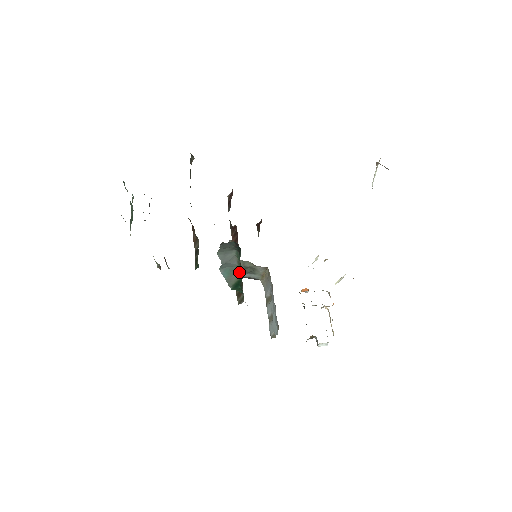
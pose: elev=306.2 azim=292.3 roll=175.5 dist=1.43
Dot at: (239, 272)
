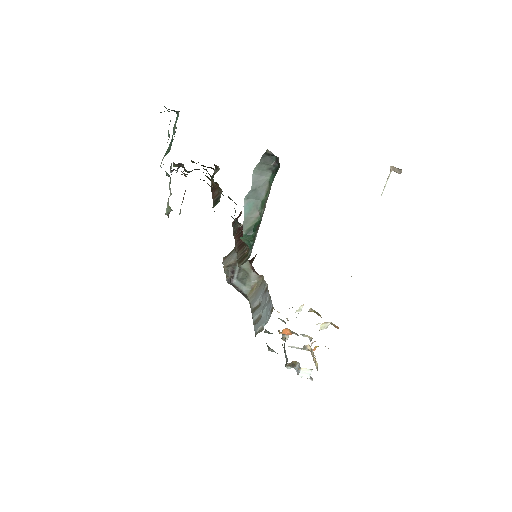
Dot at: (261, 209)
